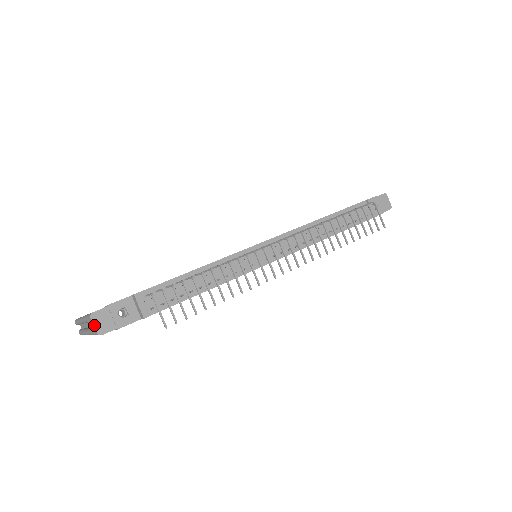
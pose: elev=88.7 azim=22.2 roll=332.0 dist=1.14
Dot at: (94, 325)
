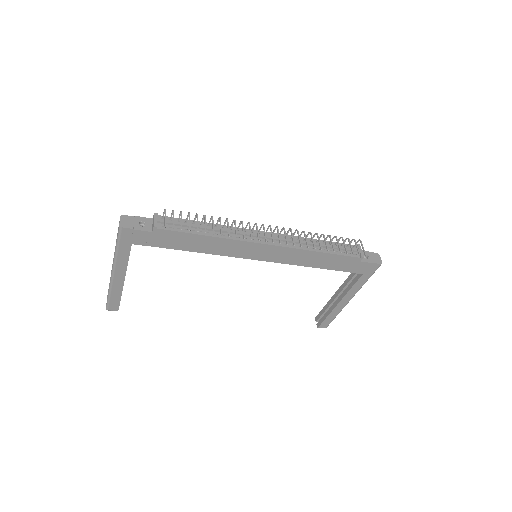
Dot at: (120, 221)
